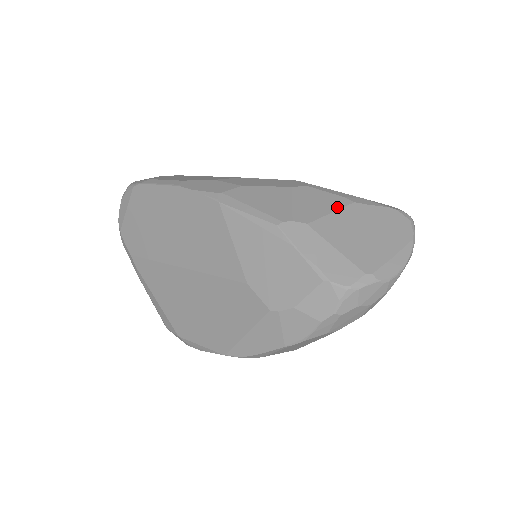
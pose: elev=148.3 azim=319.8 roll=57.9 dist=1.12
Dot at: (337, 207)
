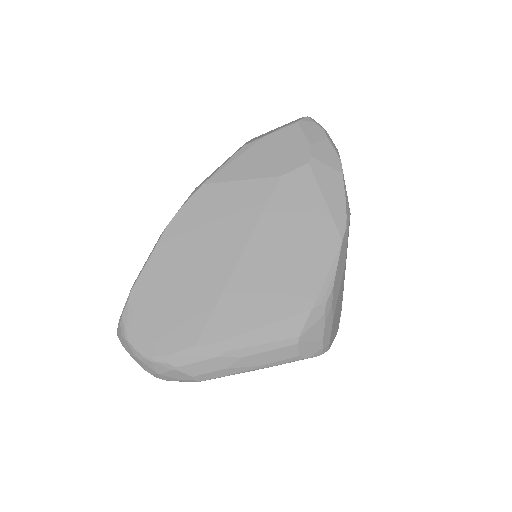
Dot at: occluded
